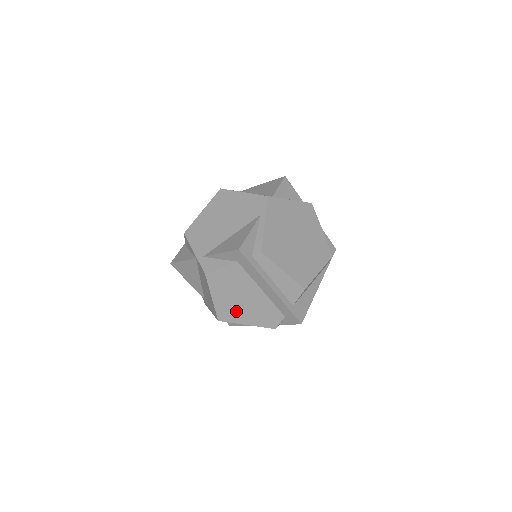
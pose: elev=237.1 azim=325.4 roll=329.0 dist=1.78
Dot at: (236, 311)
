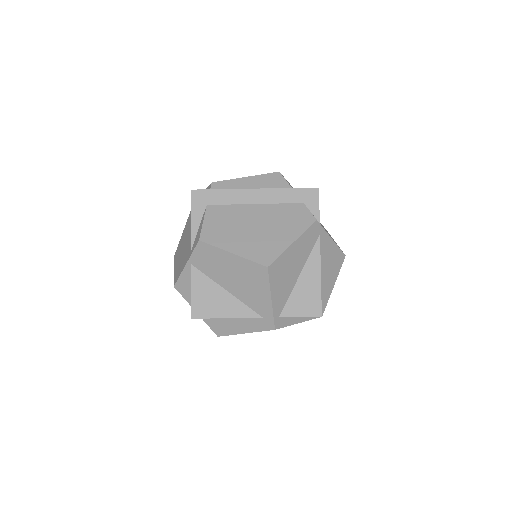
Dot at: (266, 242)
